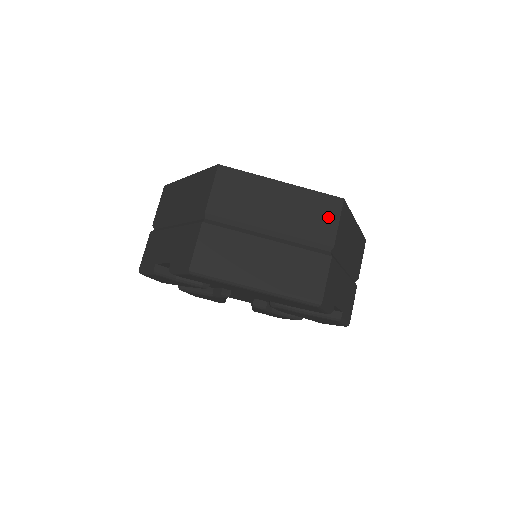
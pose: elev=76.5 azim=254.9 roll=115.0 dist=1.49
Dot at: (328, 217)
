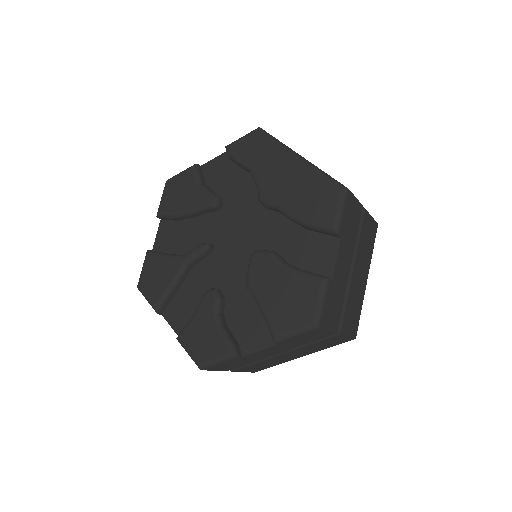
Dot at: occluded
